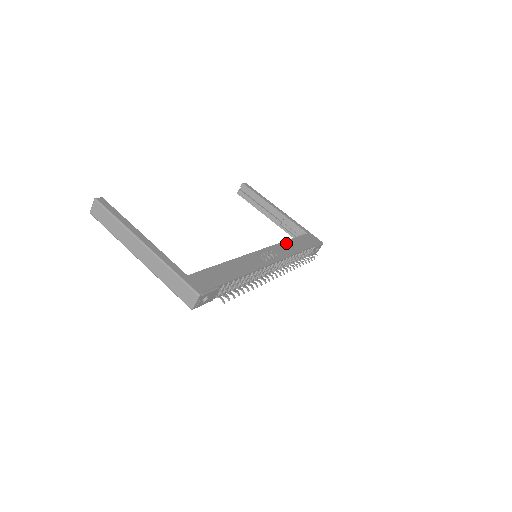
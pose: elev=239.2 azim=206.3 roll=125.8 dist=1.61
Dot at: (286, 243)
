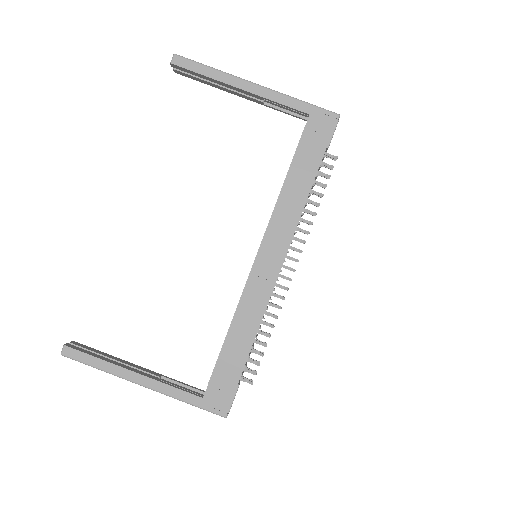
Dot at: (284, 193)
